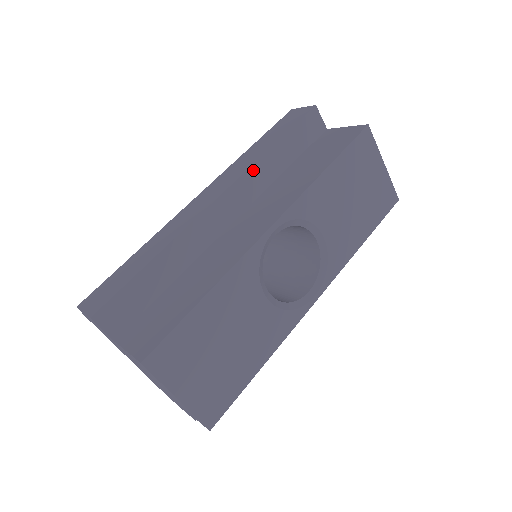
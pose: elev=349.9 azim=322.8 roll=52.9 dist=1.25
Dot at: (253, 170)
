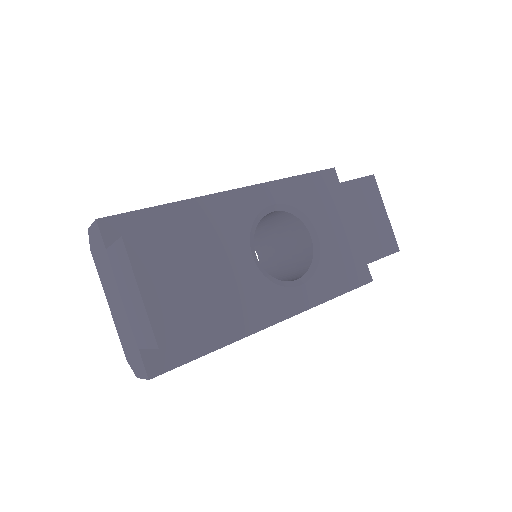
Dot at: (270, 185)
